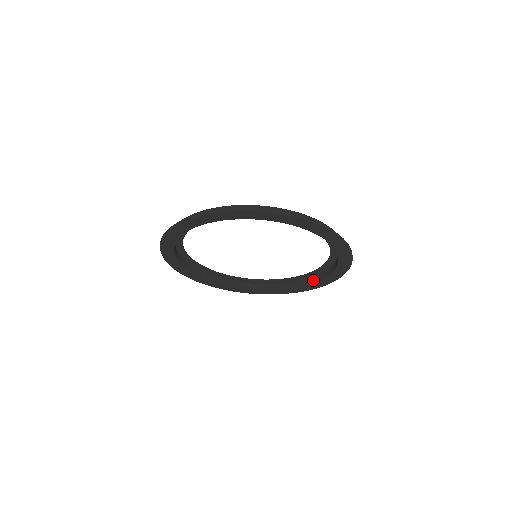
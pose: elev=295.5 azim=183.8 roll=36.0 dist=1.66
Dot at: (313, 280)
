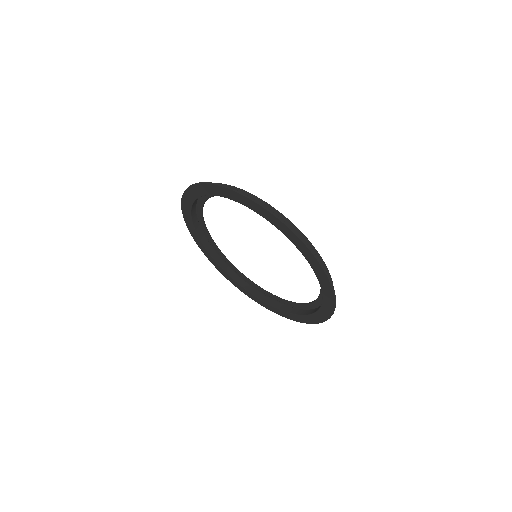
Dot at: occluded
